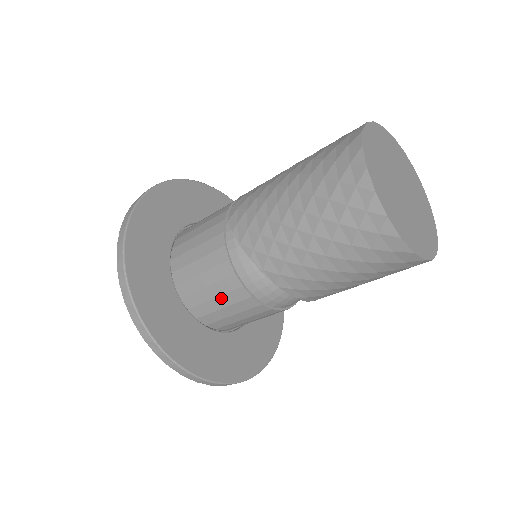
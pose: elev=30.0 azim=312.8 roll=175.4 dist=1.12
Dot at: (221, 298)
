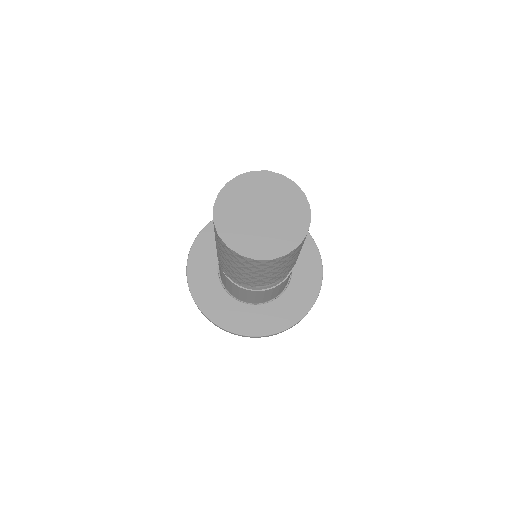
Dot at: (257, 296)
